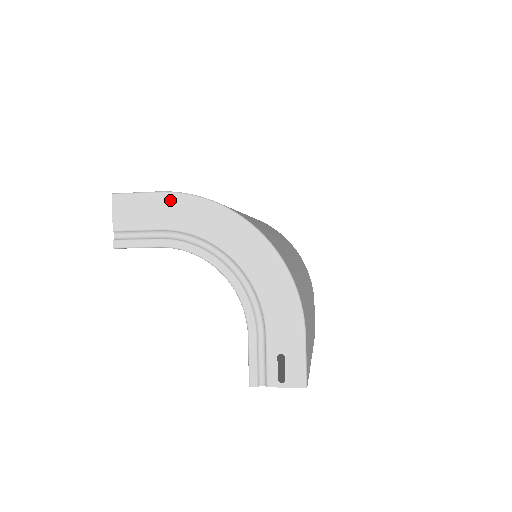
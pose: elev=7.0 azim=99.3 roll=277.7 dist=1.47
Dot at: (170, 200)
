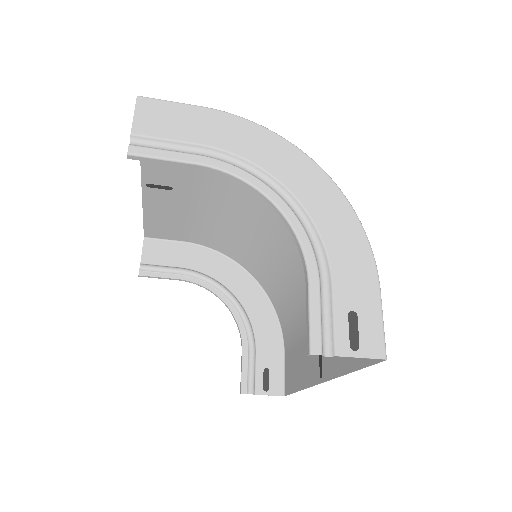
Dot at: (215, 117)
